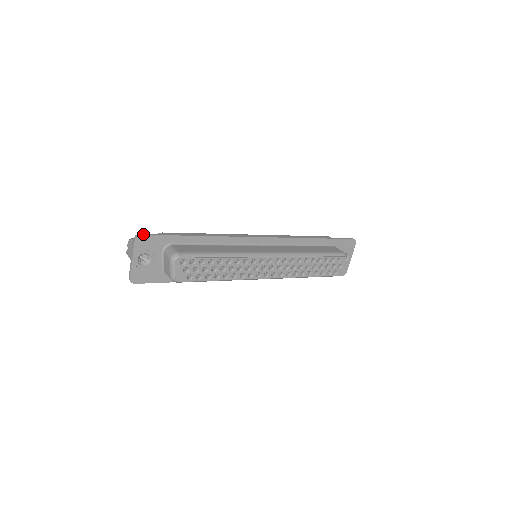
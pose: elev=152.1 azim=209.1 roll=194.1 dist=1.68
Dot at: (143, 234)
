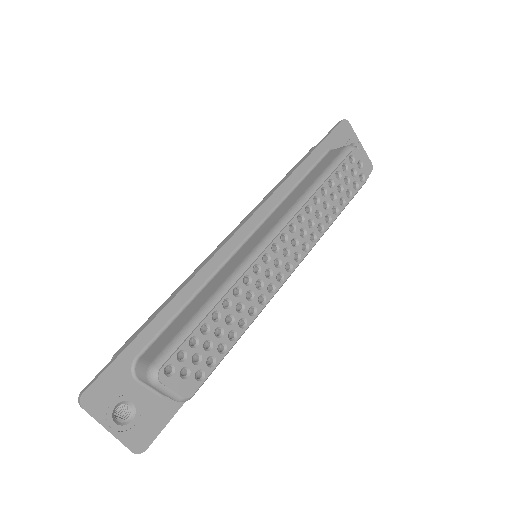
Dot at: (85, 389)
